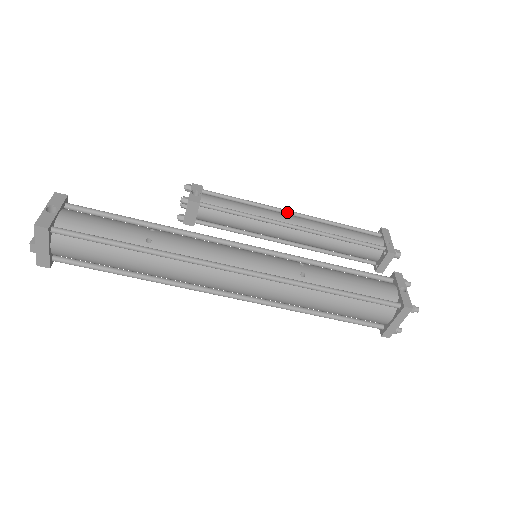
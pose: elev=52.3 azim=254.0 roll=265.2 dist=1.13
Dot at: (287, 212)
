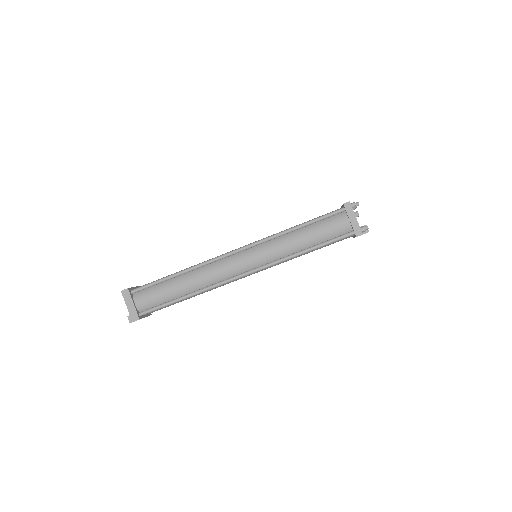
Dot at: occluded
